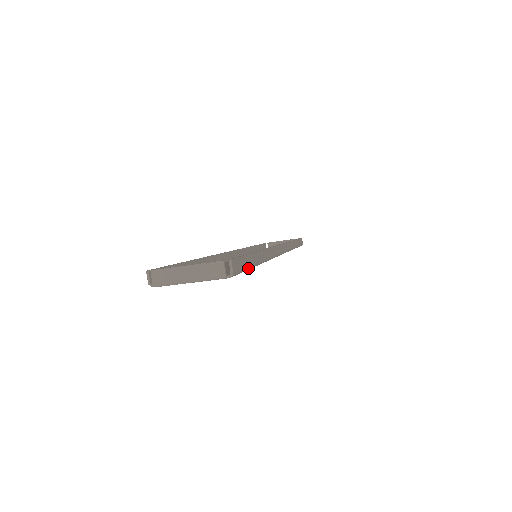
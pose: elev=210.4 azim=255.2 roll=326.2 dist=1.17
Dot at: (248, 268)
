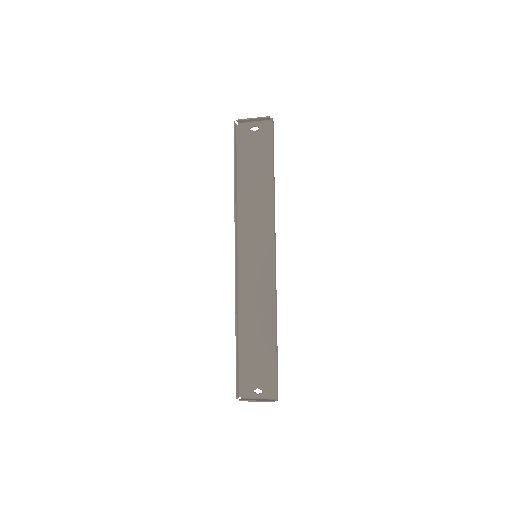
Dot at: (277, 367)
